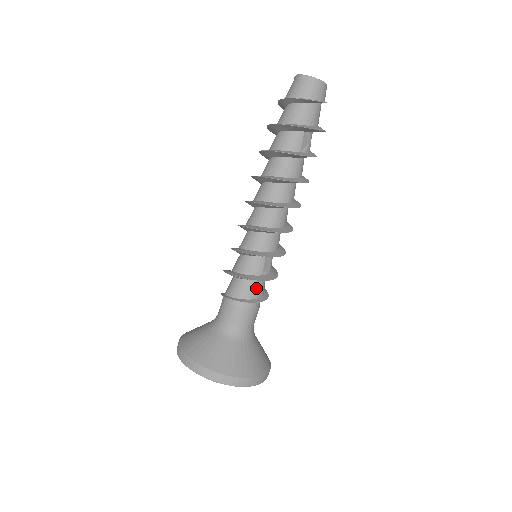
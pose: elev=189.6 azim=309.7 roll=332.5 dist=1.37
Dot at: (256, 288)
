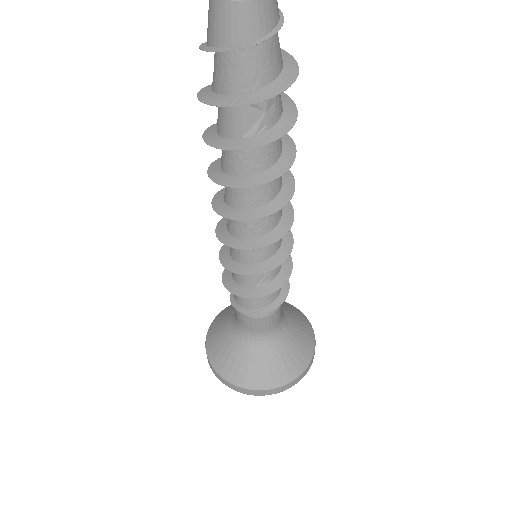
Dot at: (254, 298)
